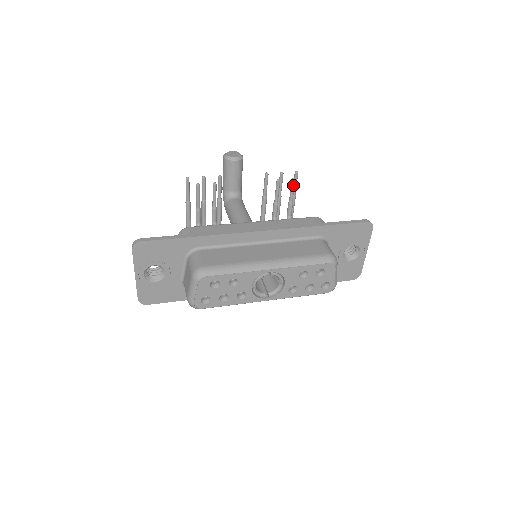
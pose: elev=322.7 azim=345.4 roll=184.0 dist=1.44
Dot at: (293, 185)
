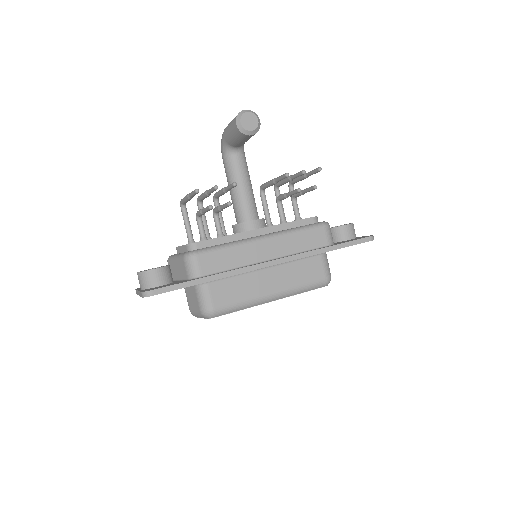
Dot at: (312, 190)
